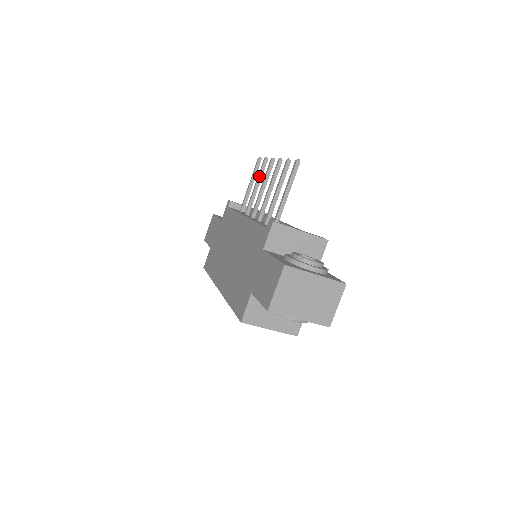
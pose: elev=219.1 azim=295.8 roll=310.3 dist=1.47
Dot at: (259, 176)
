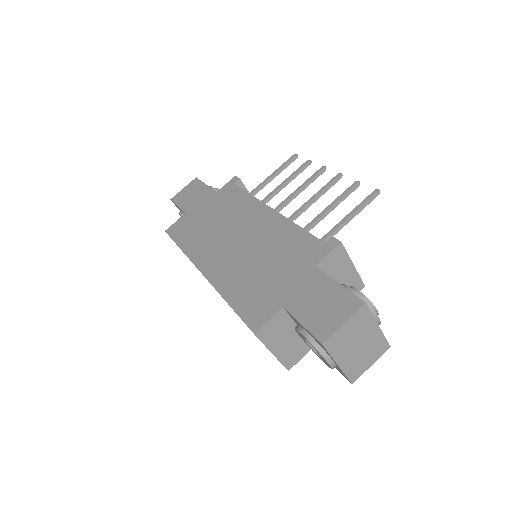
Dot at: (294, 174)
